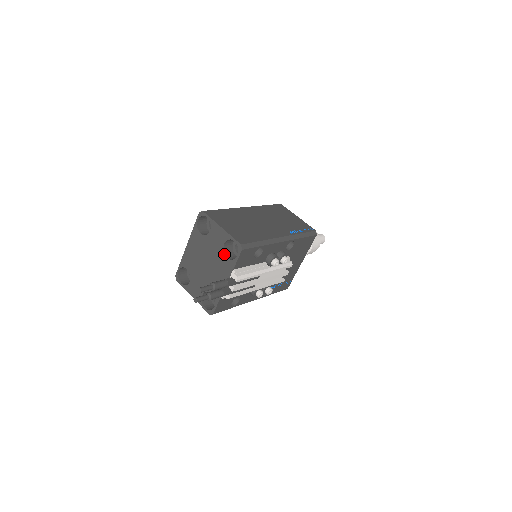
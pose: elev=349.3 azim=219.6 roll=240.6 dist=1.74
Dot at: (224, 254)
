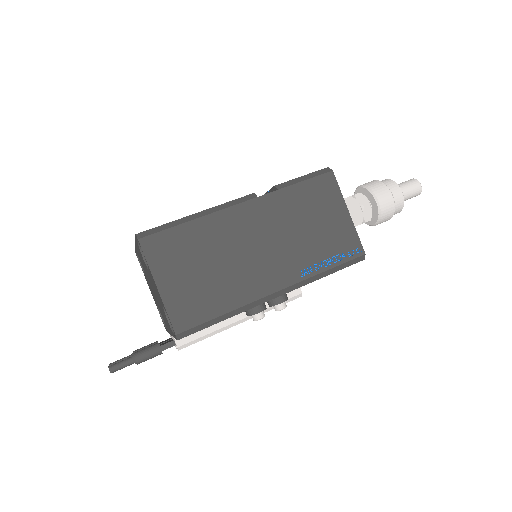
Dot at: (164, 312)
